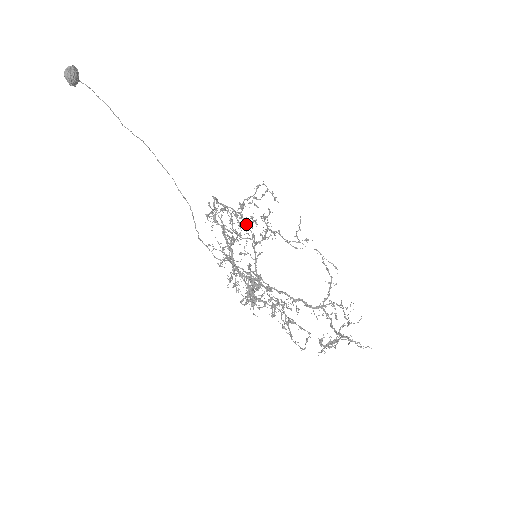
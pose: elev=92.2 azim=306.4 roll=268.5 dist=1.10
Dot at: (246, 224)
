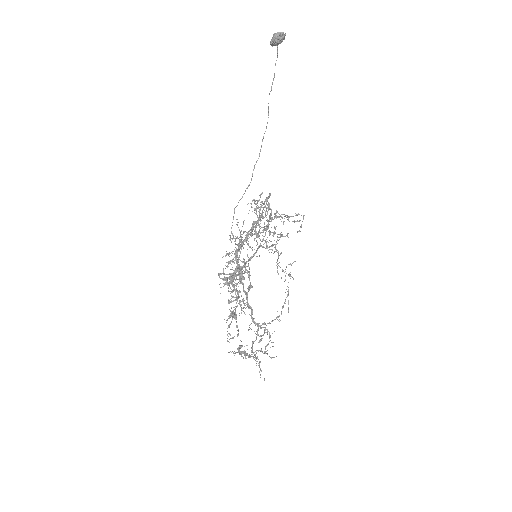
Dot at: (268, 228)
